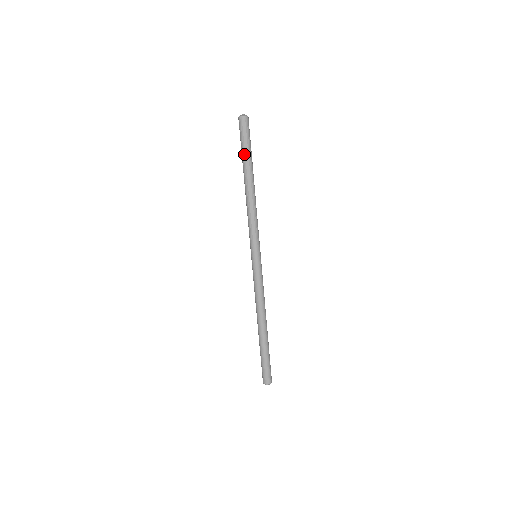
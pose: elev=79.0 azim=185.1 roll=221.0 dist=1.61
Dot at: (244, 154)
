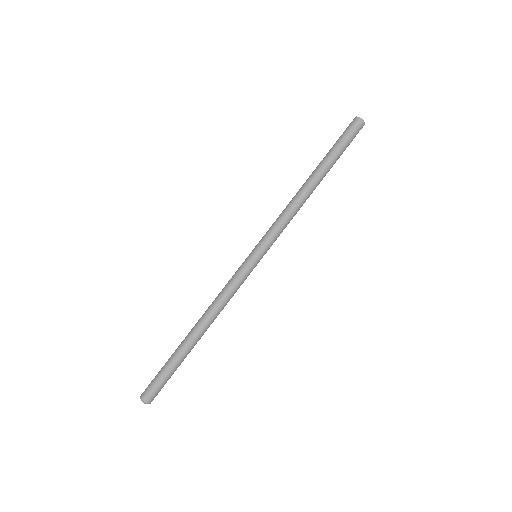
Dot at: (332, 151)
